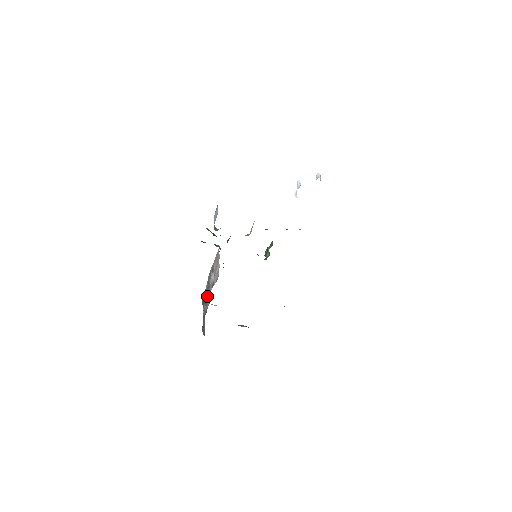
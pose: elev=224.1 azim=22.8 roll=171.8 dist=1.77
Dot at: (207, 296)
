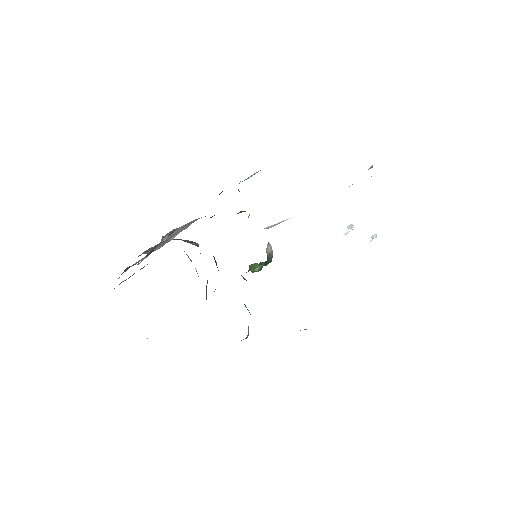
Dot at: occluded
